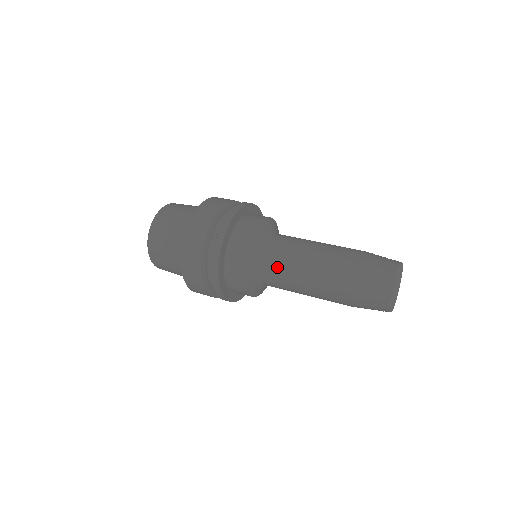
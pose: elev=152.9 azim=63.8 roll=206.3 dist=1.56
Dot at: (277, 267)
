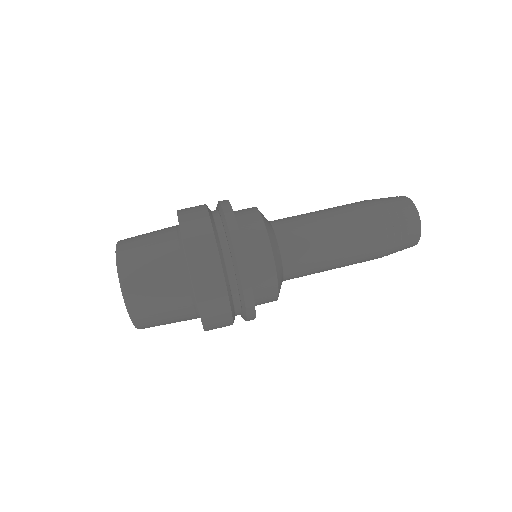
Dot at: occluded
